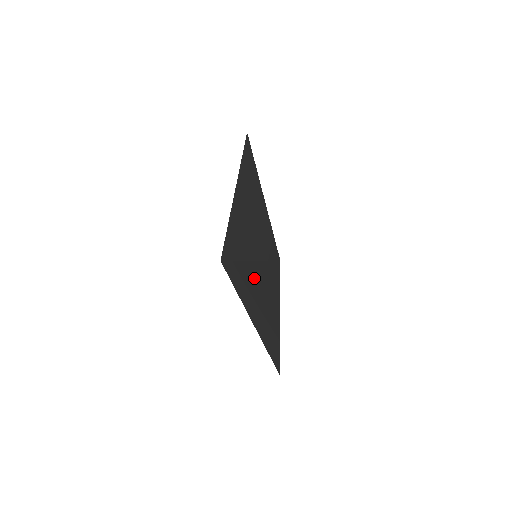
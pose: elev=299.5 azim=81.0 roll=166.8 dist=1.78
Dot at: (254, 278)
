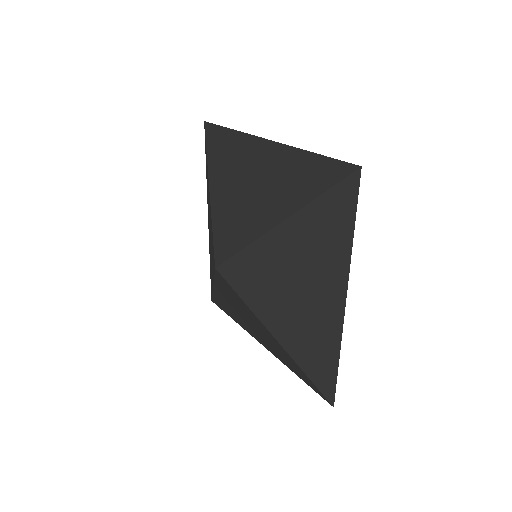
Dot at: (294, 246)
